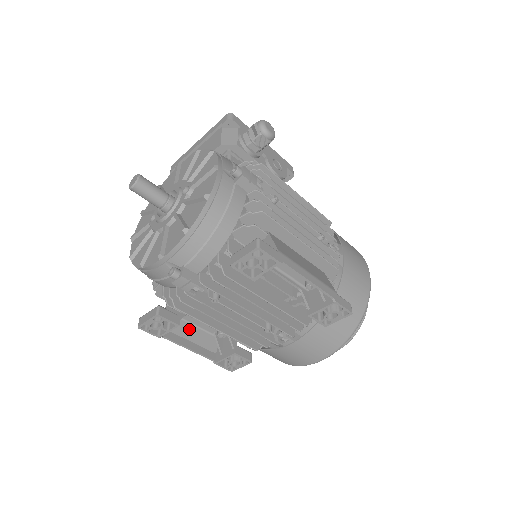
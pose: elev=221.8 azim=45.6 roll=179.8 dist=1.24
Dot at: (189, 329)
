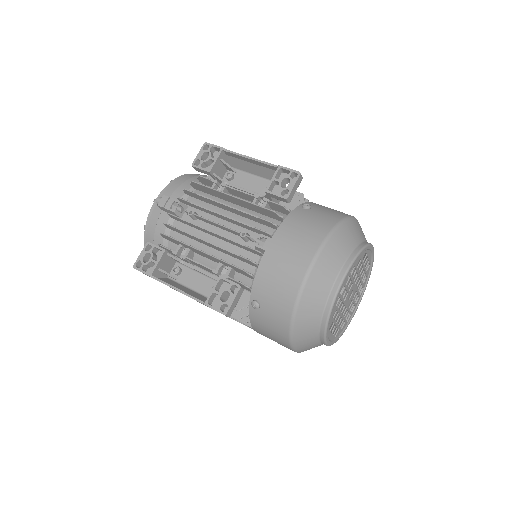
Dot at: (184, 289)
